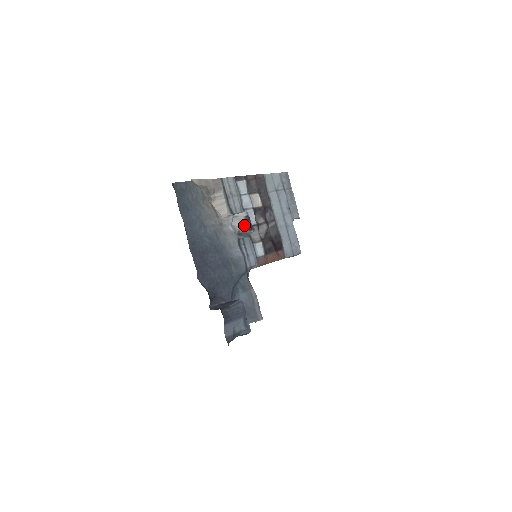
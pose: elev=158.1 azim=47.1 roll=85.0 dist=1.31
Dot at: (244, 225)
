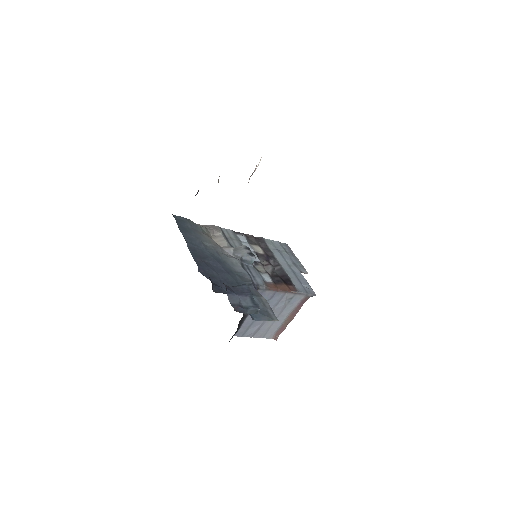
Dot at: (245, 252)
